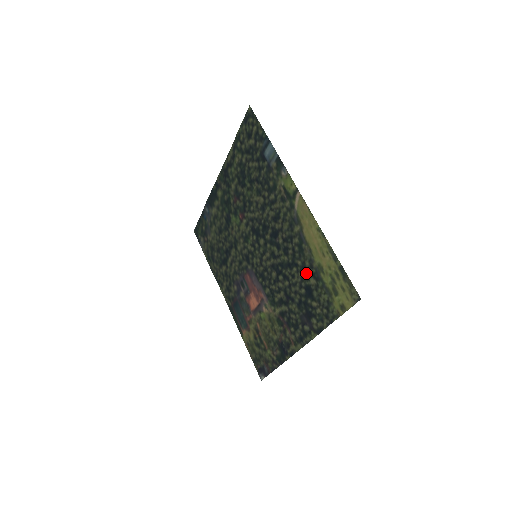
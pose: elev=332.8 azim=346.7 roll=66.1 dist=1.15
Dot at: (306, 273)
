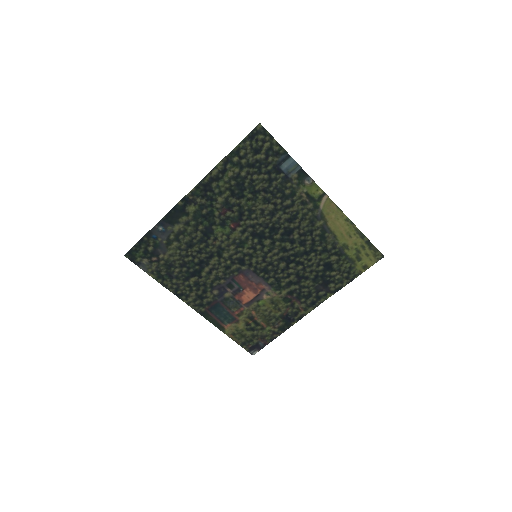
Dot at: (327, 254)
